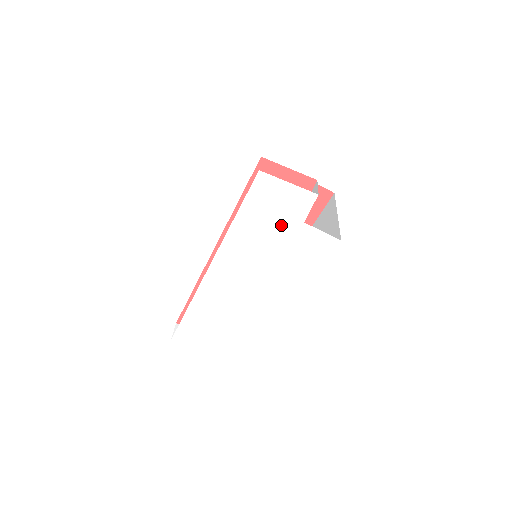
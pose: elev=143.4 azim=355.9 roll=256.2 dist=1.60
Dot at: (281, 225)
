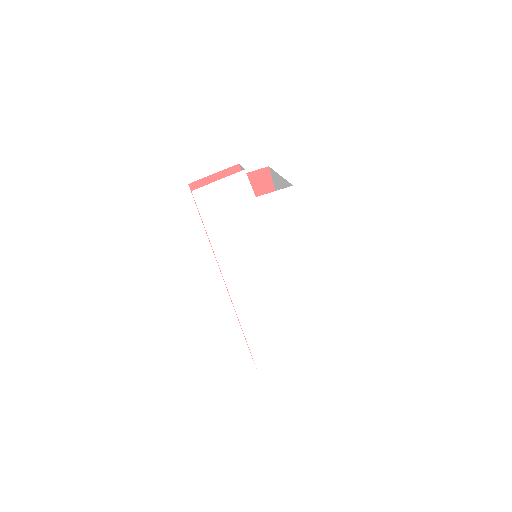
Dot at: (243, 214)
